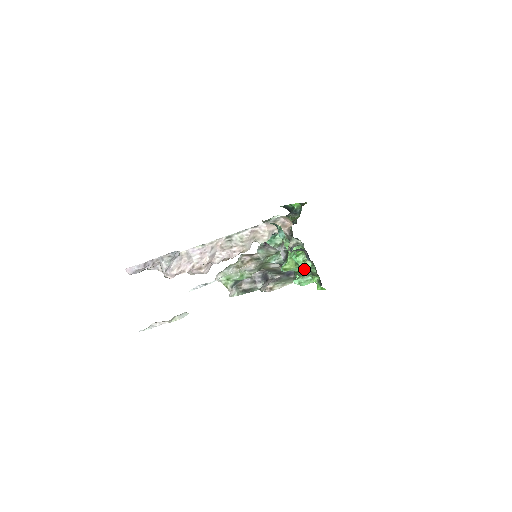
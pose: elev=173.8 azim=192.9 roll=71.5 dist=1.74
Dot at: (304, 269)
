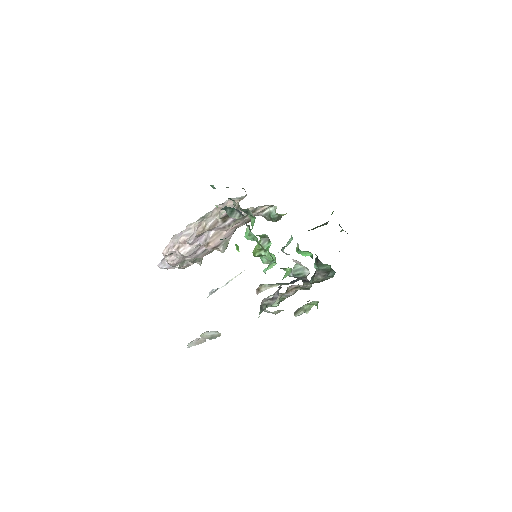
Dot at: (268, 251)
